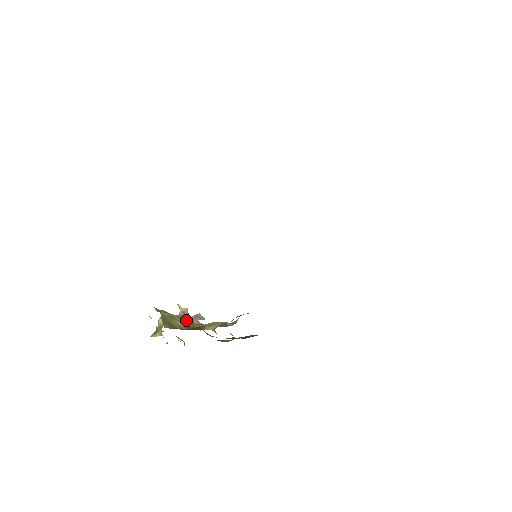
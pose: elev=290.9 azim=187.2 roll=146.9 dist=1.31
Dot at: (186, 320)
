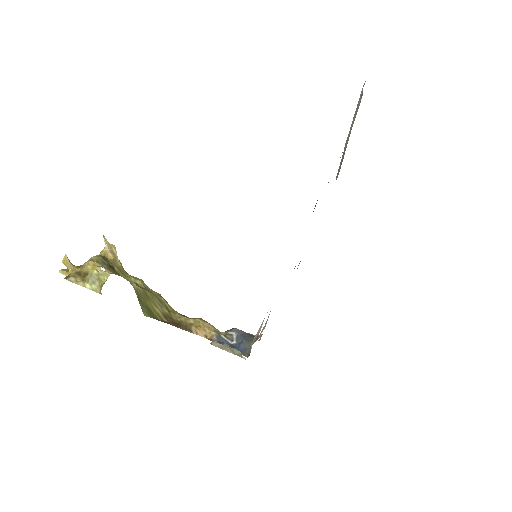
Dot at: (160, 302)
